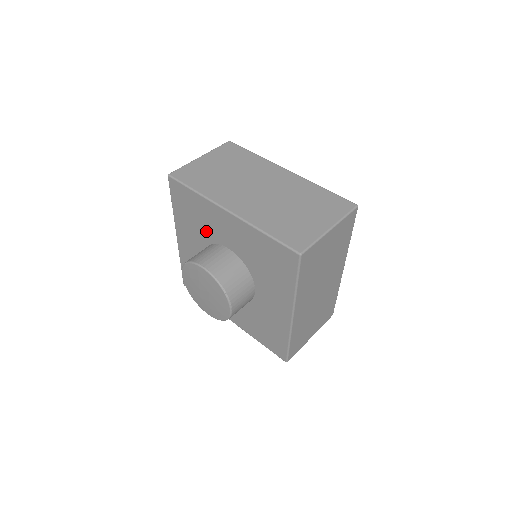
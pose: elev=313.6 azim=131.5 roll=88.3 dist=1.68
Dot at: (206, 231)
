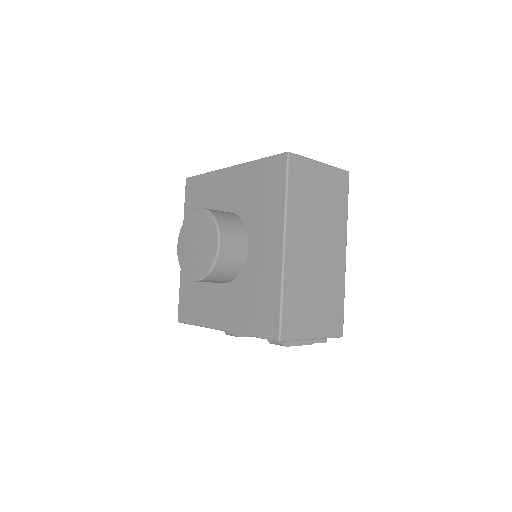
Dot at: occluded
